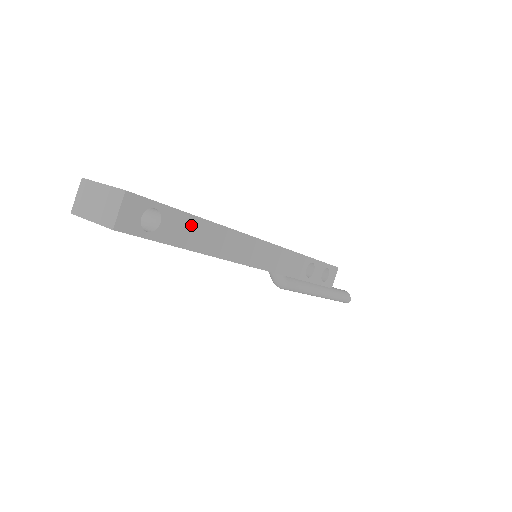
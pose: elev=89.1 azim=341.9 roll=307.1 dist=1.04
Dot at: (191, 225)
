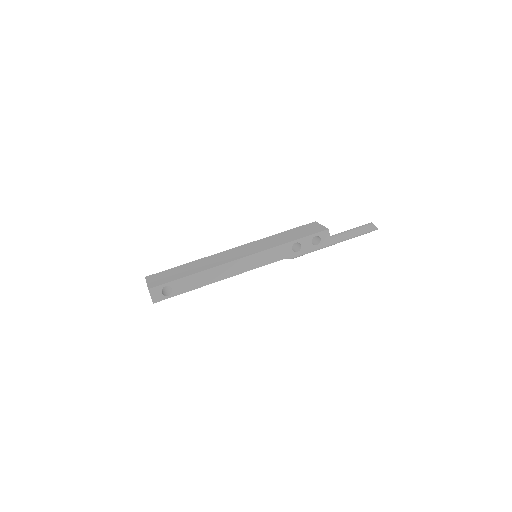
Dot at: (188, 280)
